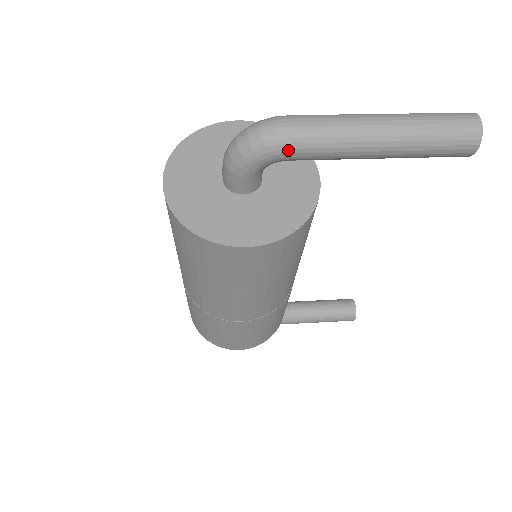
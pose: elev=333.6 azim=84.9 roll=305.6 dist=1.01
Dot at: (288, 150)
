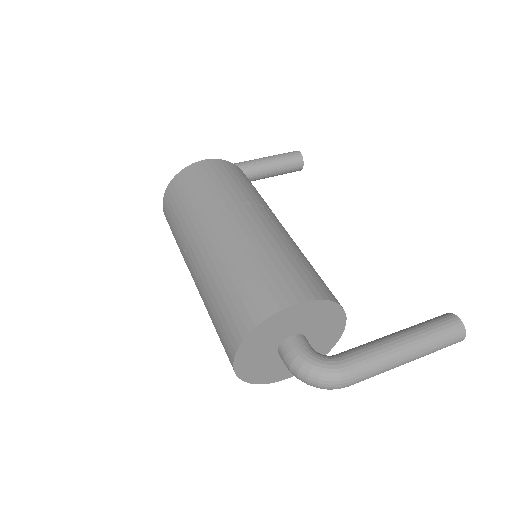
Dot at: occluded
